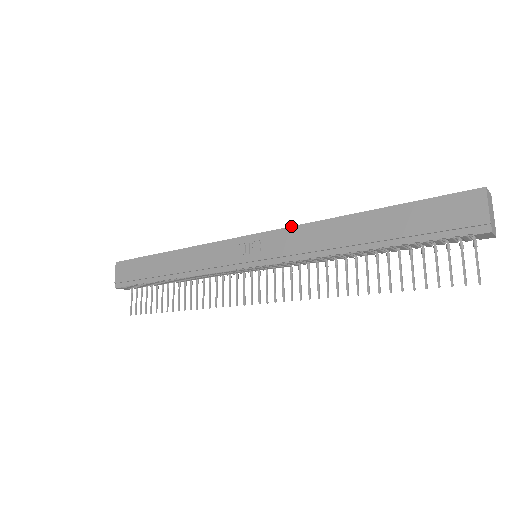
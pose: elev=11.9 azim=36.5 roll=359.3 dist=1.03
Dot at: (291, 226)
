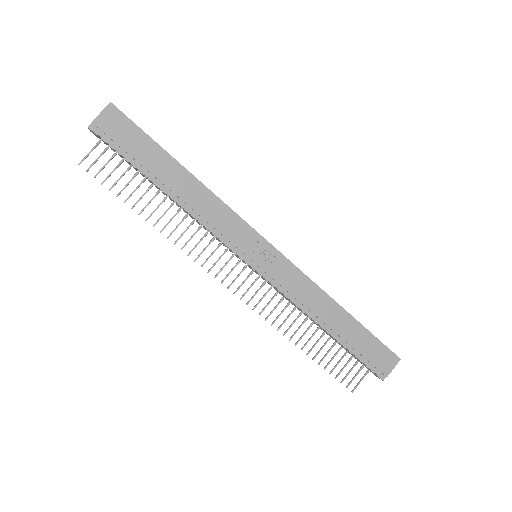
Dot at: occluded
